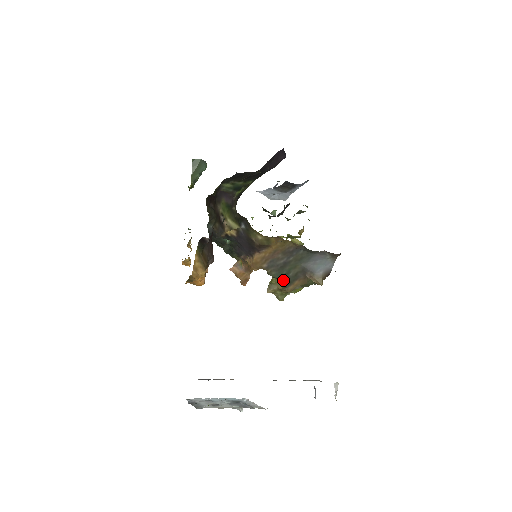
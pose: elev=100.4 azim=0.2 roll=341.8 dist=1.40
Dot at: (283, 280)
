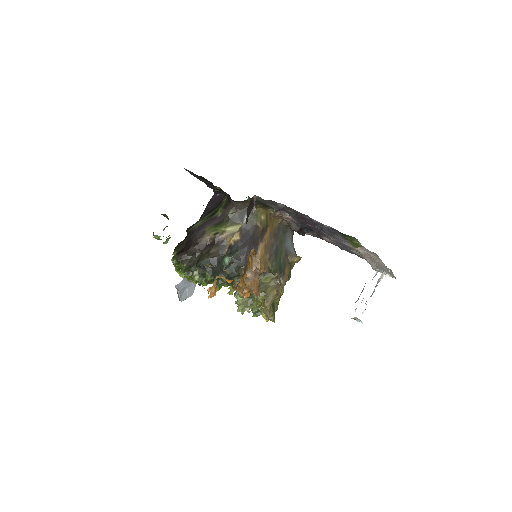
Dot at: (279, 271)
